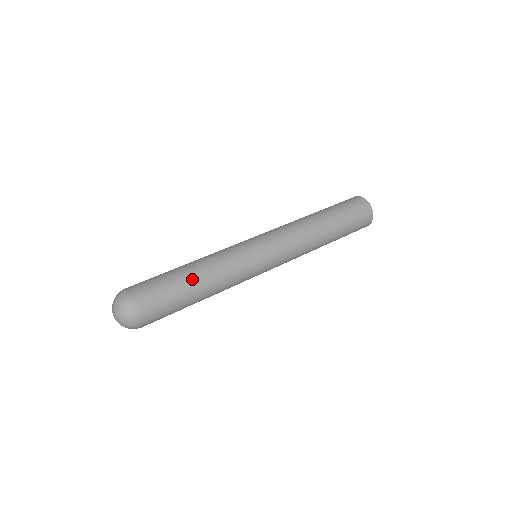
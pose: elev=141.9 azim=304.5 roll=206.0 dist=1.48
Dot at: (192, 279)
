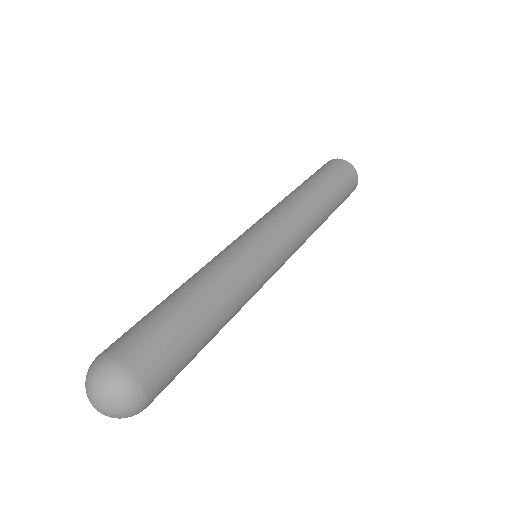
Dot at: (203, 312)
